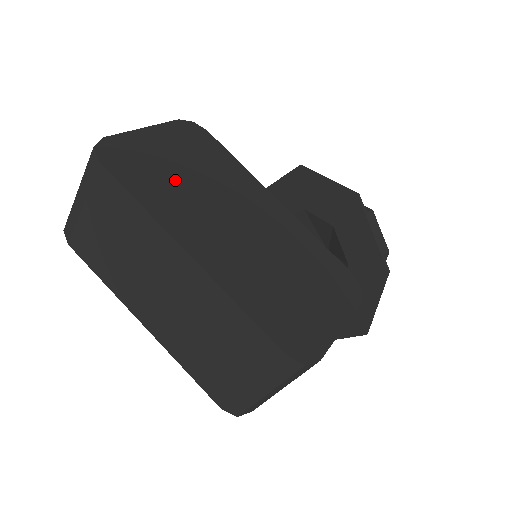
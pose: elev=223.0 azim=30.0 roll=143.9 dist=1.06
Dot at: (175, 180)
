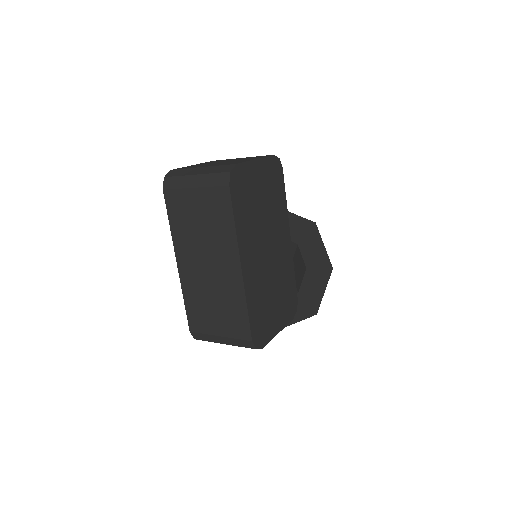
Dot at: (255, 209)
